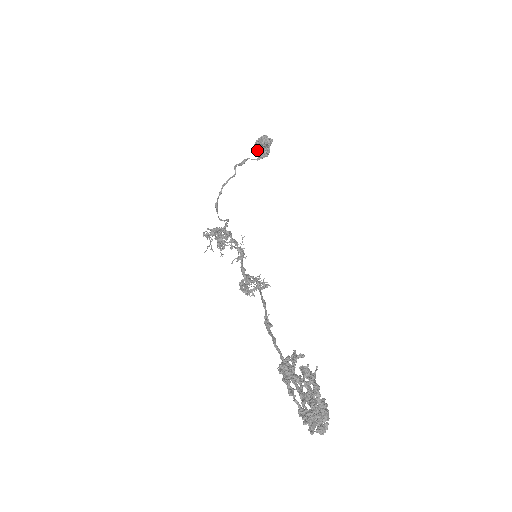
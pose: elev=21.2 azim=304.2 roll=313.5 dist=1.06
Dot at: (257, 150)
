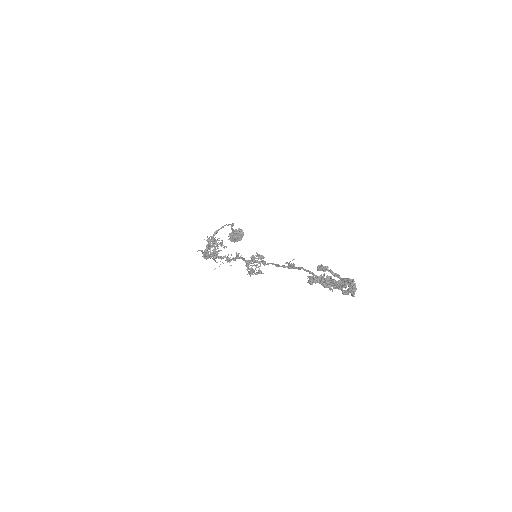
Dot at: (231, 236)
